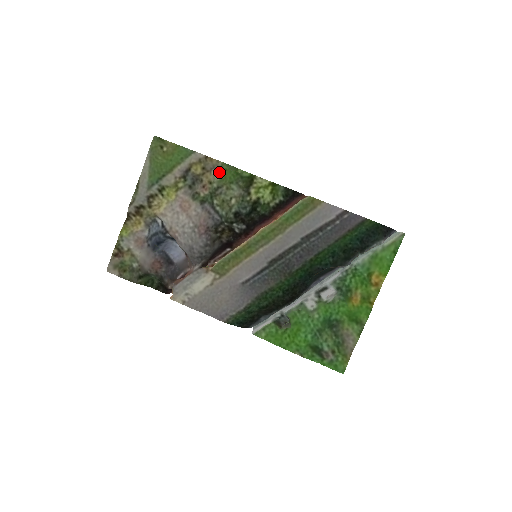
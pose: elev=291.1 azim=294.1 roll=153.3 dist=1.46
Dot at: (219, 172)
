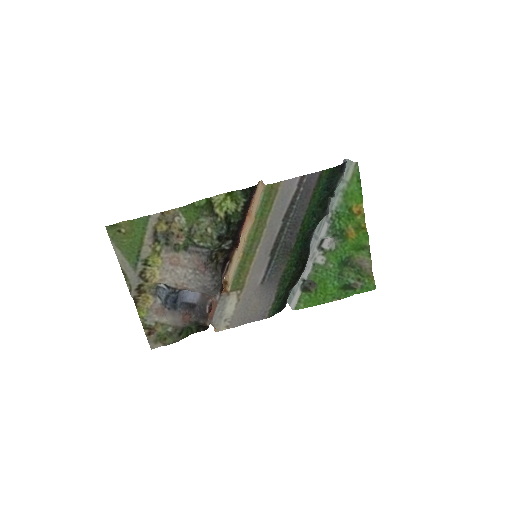
Dot at: (181, 217)
